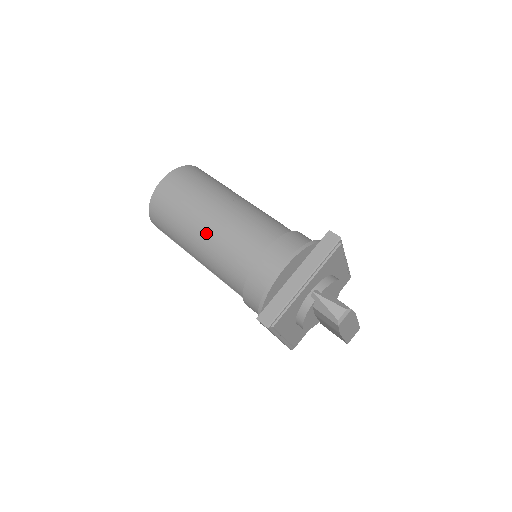
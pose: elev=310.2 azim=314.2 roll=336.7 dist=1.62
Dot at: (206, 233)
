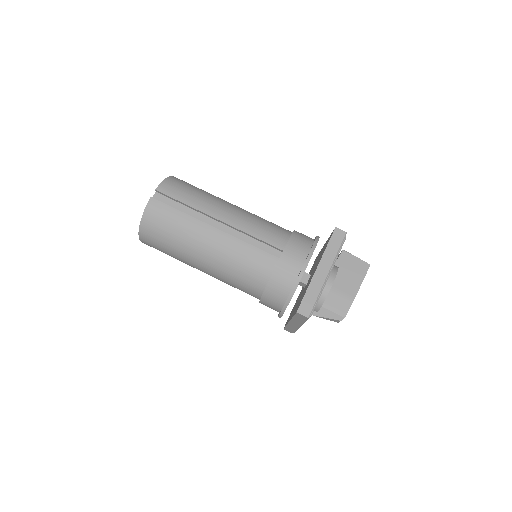
Dot at: occluded
